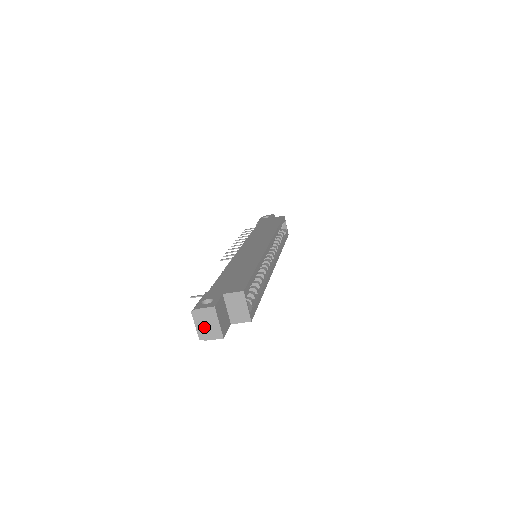
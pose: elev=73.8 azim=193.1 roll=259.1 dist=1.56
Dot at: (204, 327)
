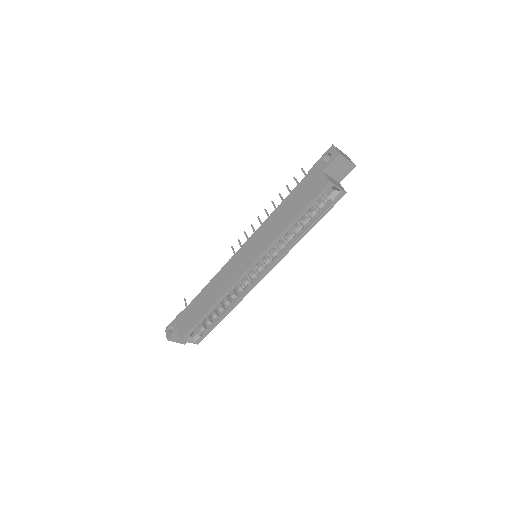
Dot at: occluded
